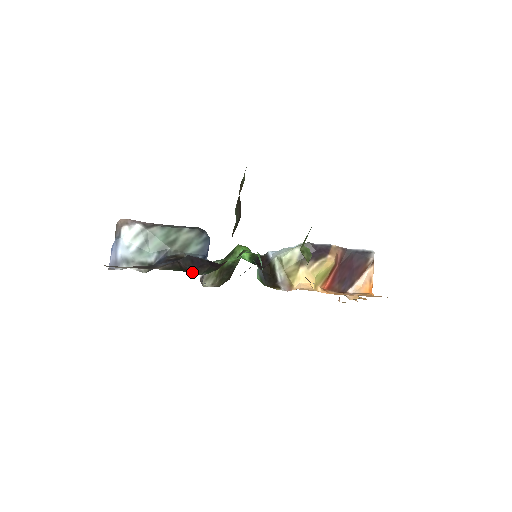
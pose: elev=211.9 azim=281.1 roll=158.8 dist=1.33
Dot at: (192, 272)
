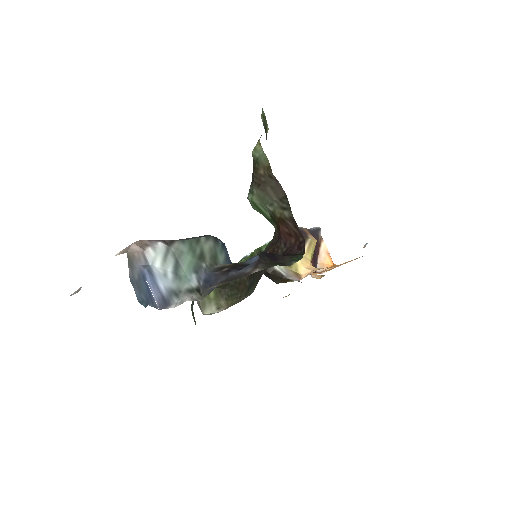
Dot at: (283, 265)
